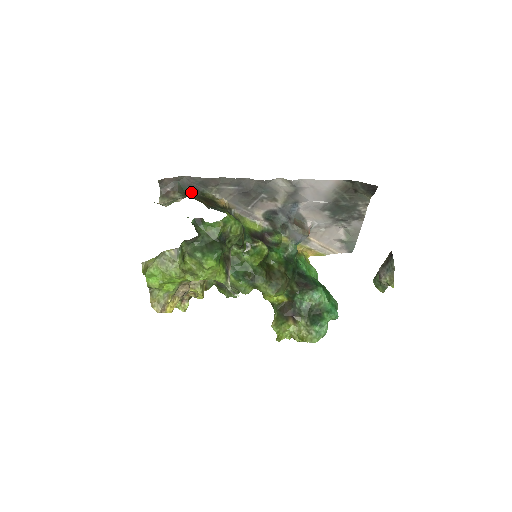
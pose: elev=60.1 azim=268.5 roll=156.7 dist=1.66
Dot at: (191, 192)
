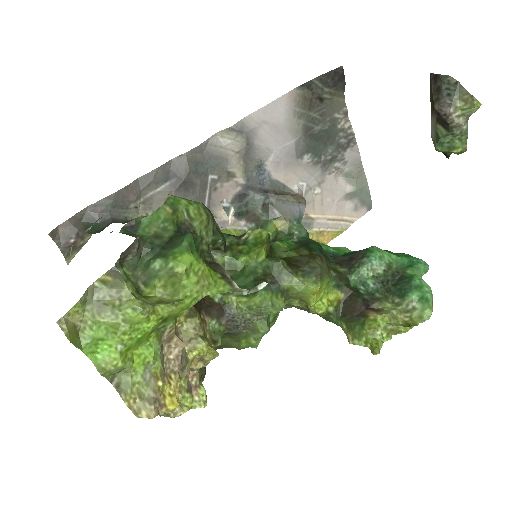
Dot at: (107, 225)
